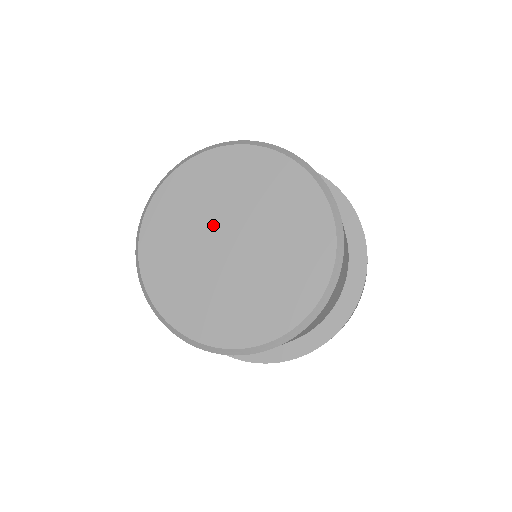
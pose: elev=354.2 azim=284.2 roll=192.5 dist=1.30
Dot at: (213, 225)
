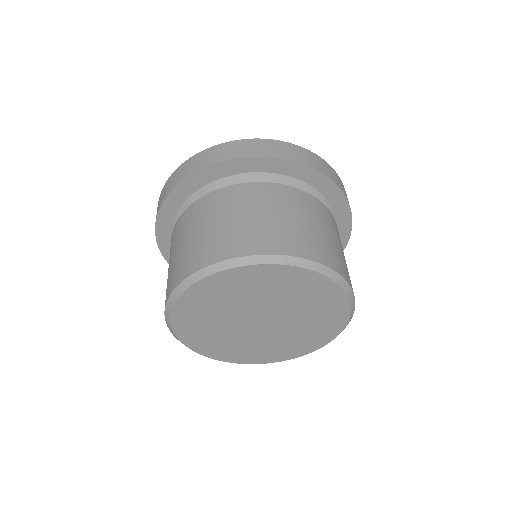
Dot at: (242, 314)
